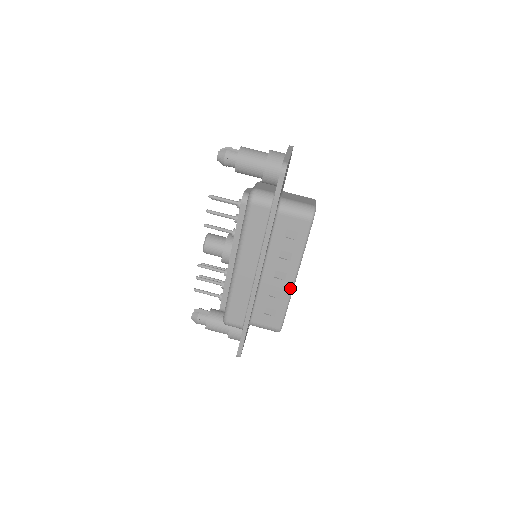
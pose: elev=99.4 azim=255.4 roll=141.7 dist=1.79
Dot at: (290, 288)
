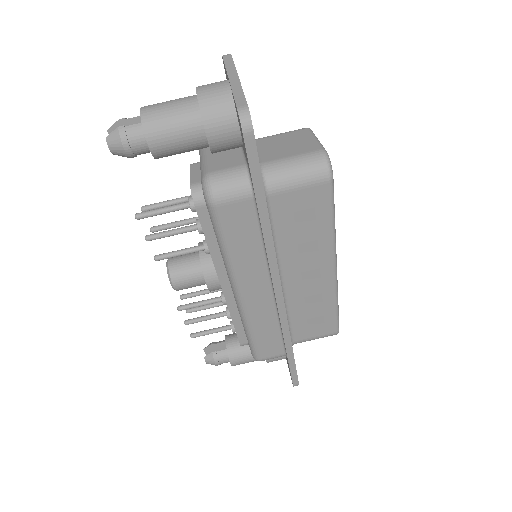
Dot at: (333, 283)
